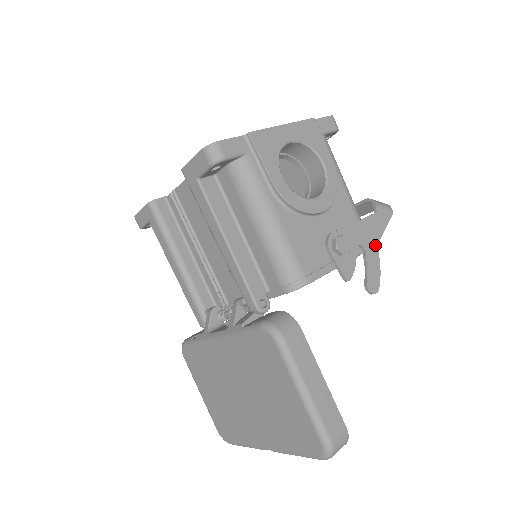
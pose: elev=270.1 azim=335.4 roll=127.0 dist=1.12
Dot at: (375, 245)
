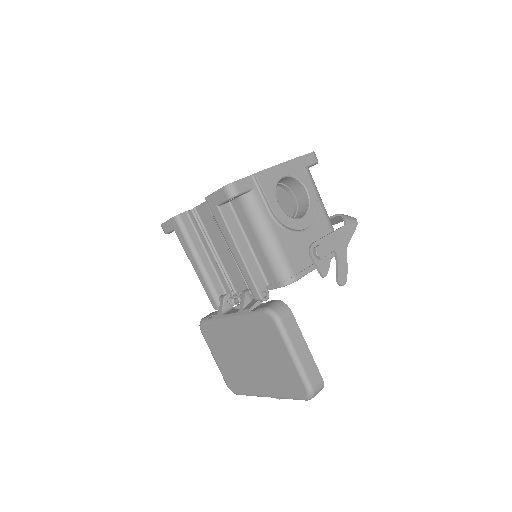
Dot at: (344, 250)
